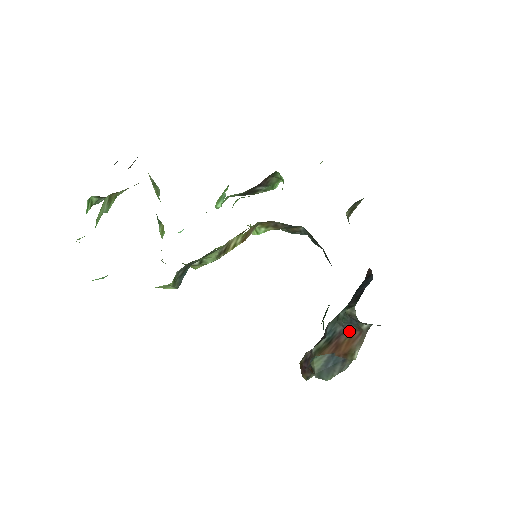
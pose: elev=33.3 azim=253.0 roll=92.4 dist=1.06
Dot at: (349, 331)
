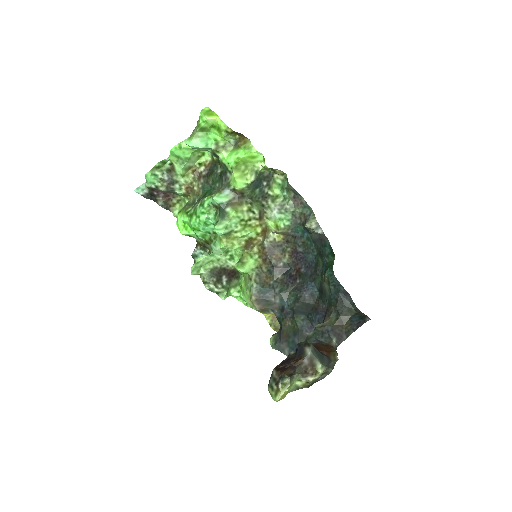
Dot at: (322, 344)
